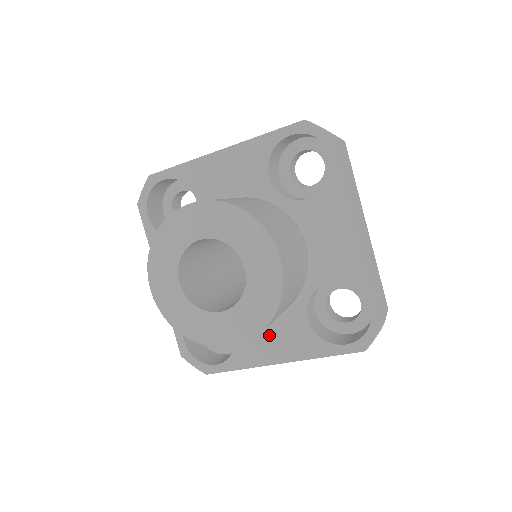
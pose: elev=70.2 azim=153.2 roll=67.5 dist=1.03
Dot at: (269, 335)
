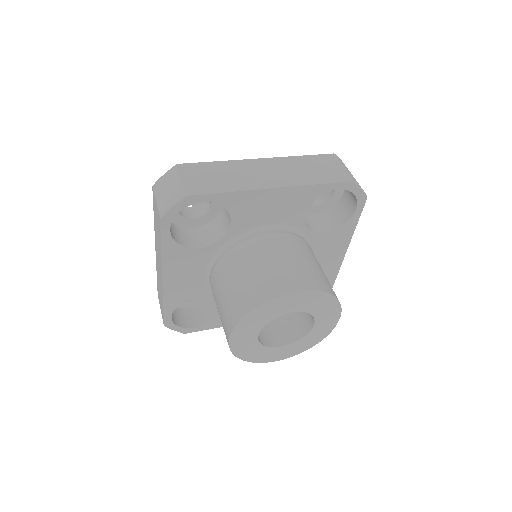
Dot at: occluded
